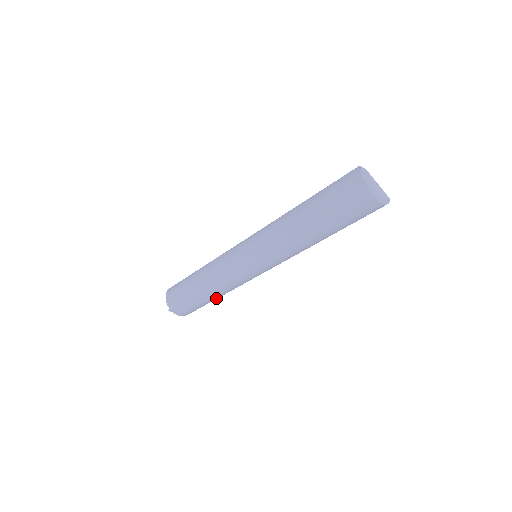
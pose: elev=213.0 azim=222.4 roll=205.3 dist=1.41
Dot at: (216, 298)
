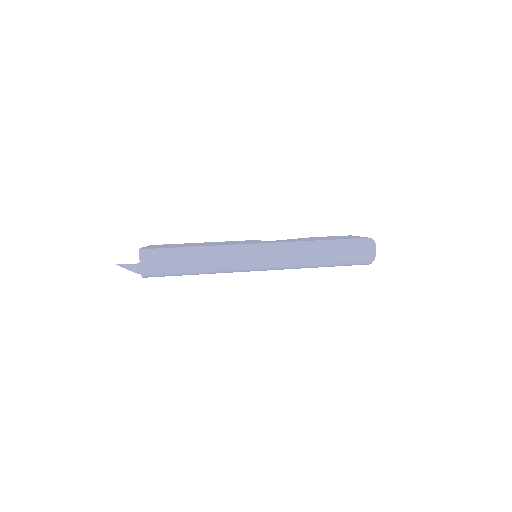
Dot at: occluded
